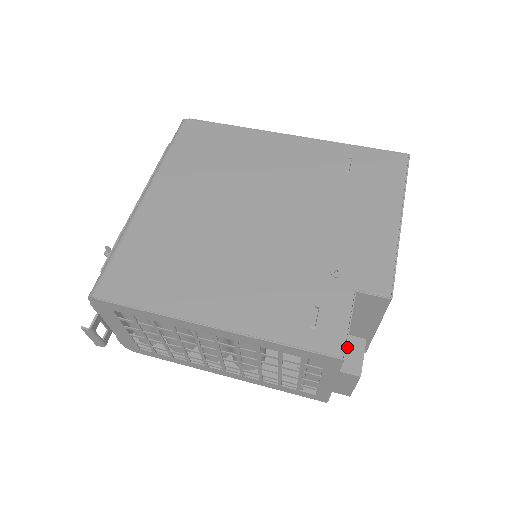
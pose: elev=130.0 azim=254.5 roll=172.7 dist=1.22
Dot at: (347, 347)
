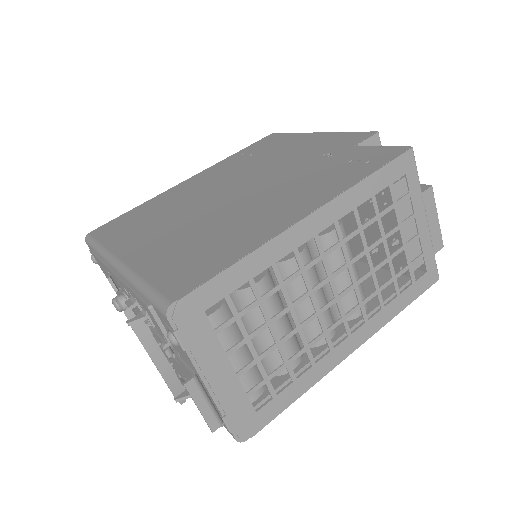
Dot at: occluded
